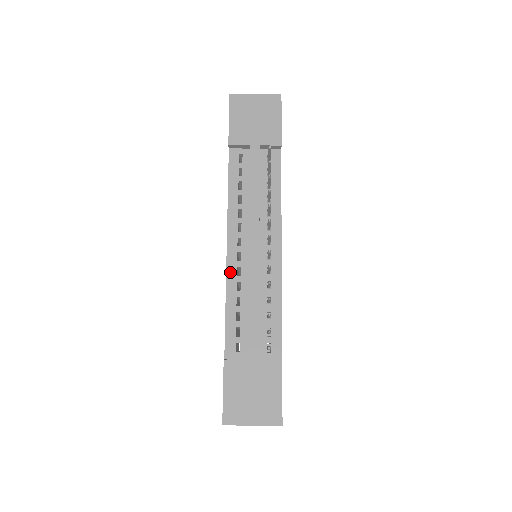
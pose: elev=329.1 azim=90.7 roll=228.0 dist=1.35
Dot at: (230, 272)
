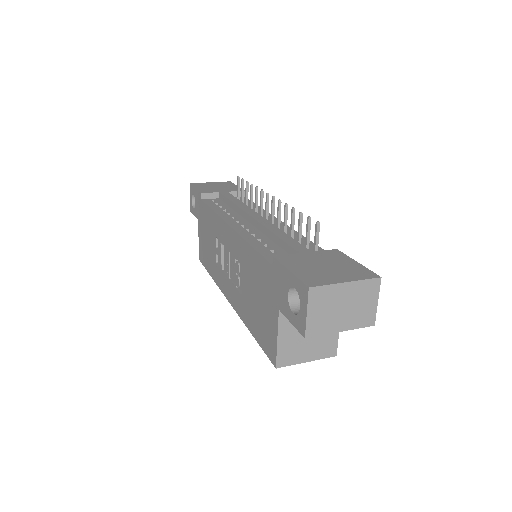
Dot at: (240, 232)
